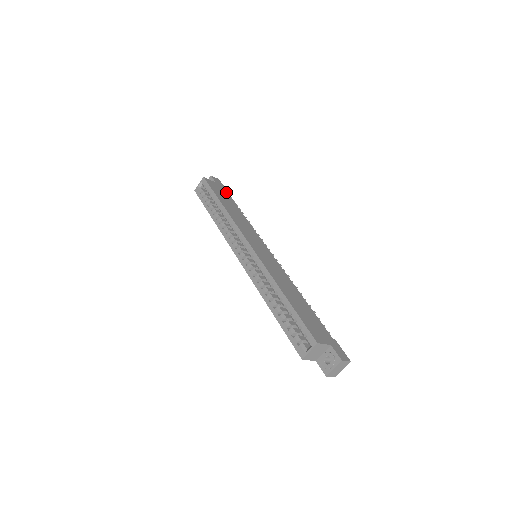
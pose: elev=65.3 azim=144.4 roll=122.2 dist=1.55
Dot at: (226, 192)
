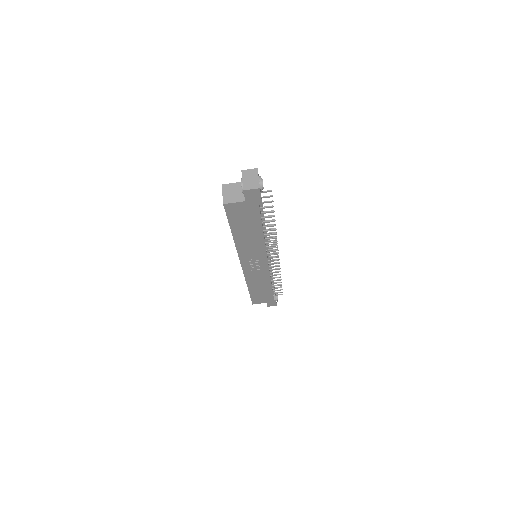
Dot at: occluded
